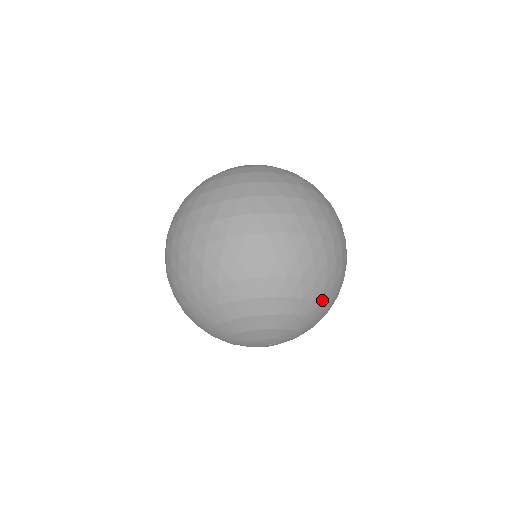
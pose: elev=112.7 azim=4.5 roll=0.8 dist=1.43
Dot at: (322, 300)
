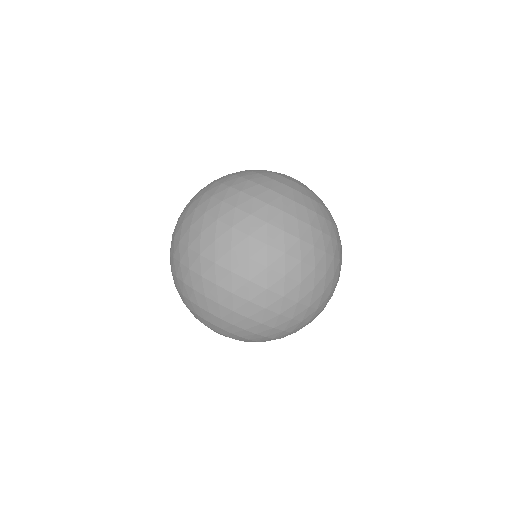
Dot at: occluded
